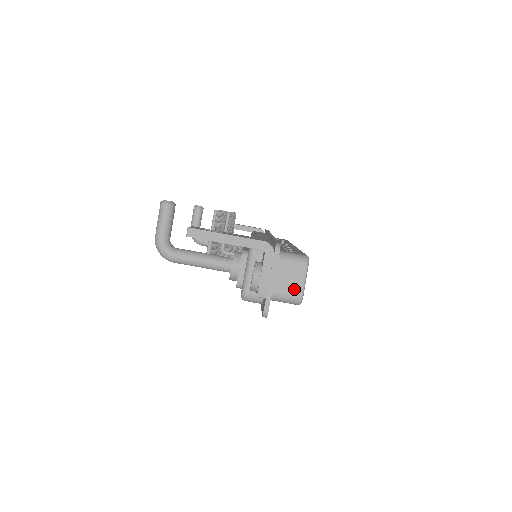
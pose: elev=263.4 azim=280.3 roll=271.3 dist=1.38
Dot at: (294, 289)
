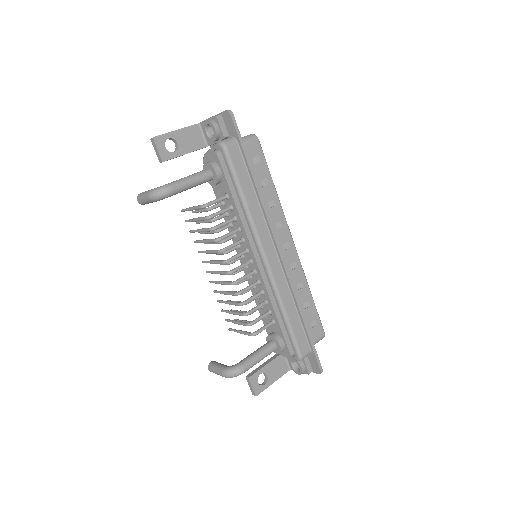
Dot at: occluded
